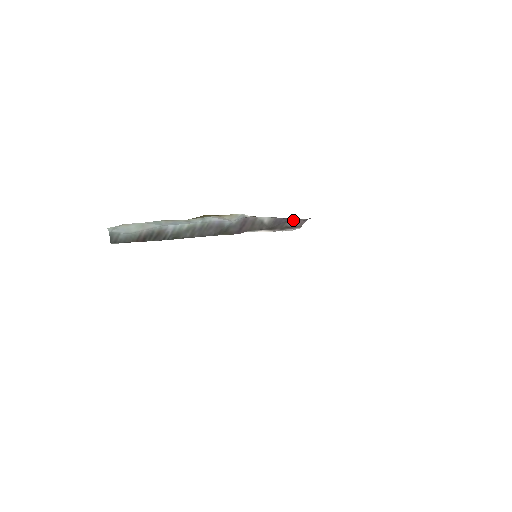
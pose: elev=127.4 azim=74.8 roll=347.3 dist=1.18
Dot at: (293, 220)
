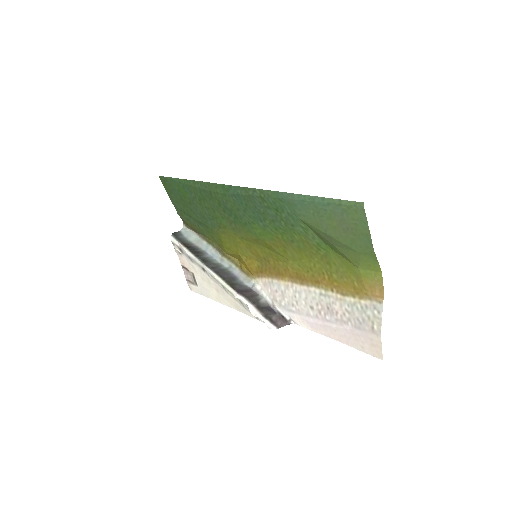
Dot at: (279, 317)
